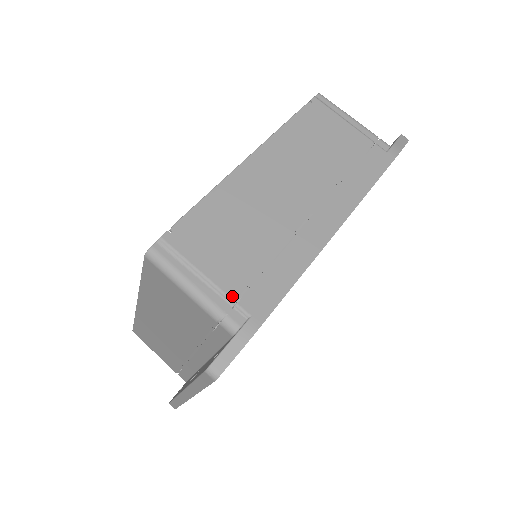
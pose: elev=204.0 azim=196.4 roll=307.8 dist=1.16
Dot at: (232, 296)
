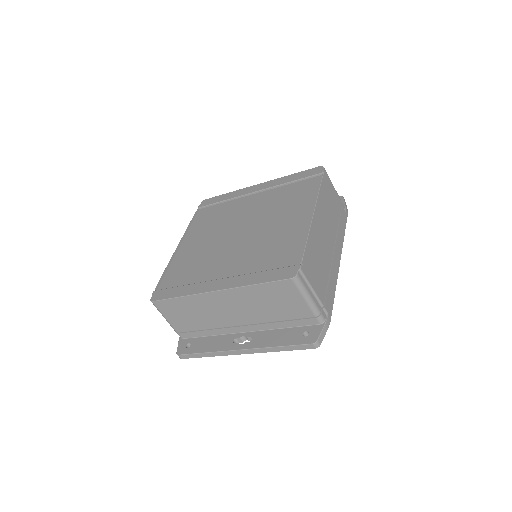
Dot at: (323, 303)
